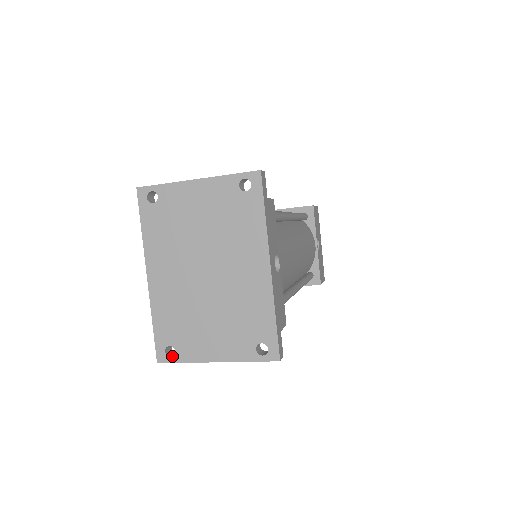
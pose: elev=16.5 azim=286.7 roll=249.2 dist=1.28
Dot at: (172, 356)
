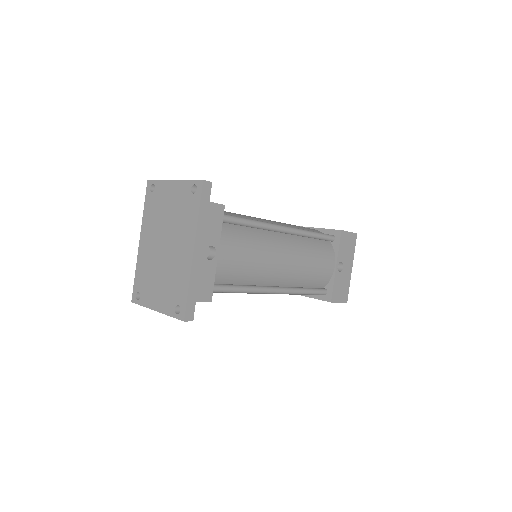
Dot at: (139, 300)
